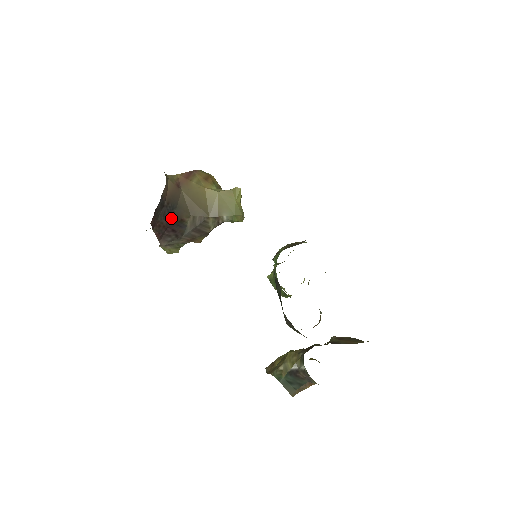
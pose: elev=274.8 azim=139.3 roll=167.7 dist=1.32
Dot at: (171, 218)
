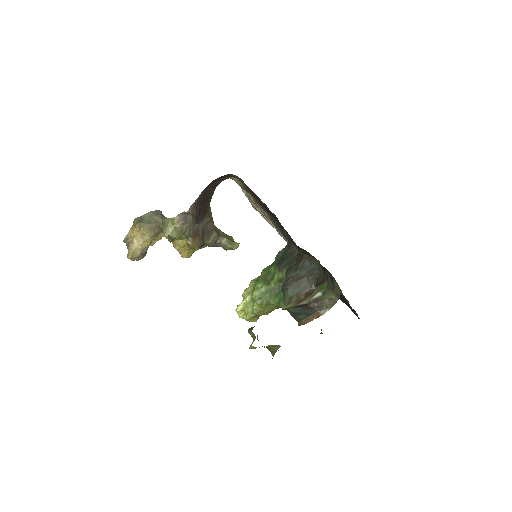
Dot at: (205, 203)
